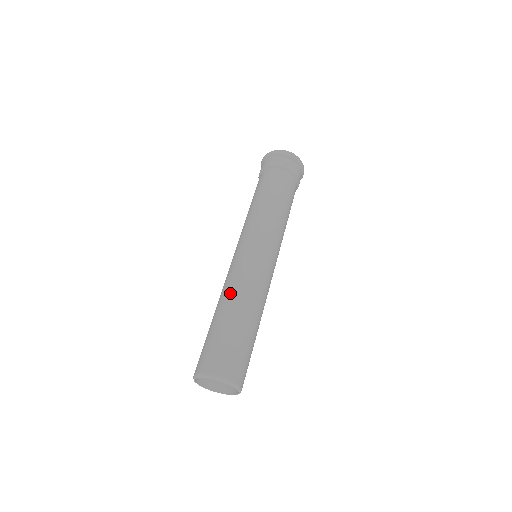
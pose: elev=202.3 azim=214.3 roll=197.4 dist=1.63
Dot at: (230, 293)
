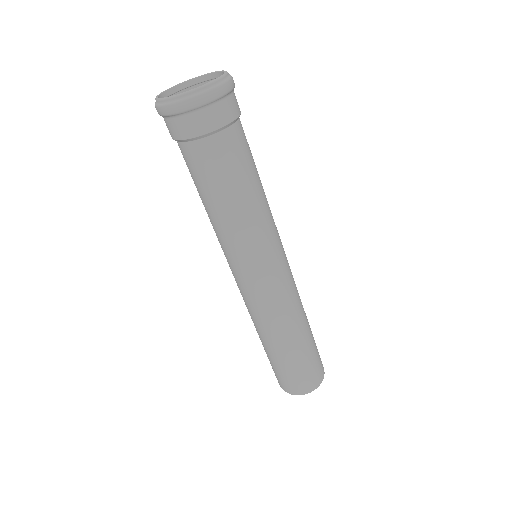
Dot at: (255, 326)
